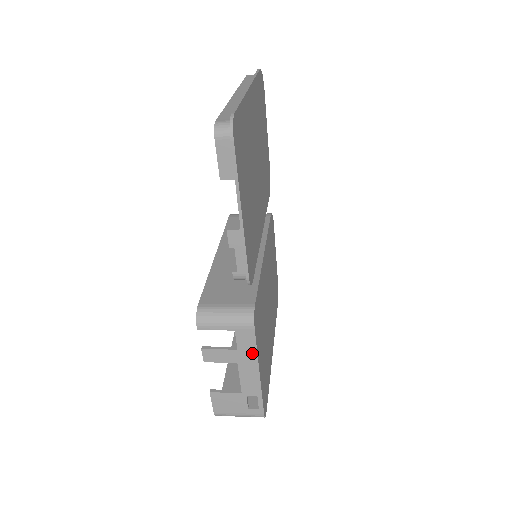
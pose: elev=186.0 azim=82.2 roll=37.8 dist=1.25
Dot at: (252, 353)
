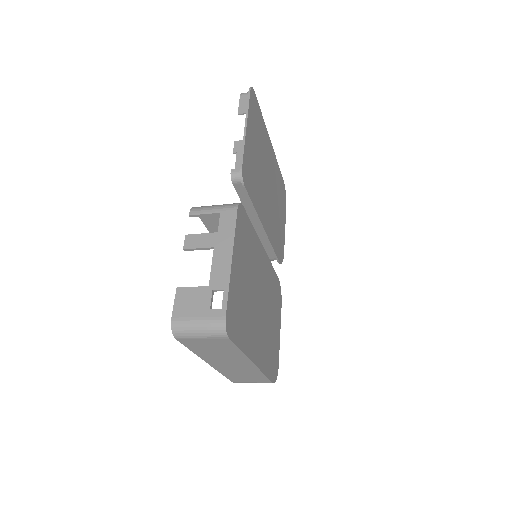
Dot at: (230, 235)
